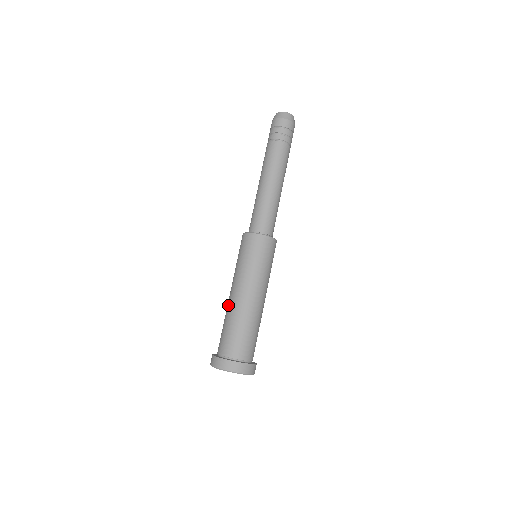
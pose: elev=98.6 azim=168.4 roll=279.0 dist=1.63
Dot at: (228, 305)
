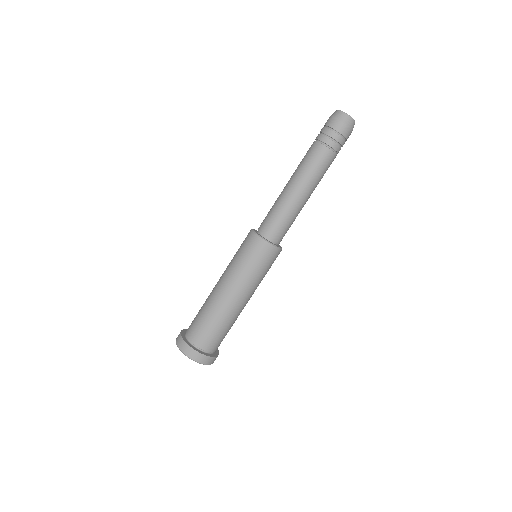
Dot at: occluded
